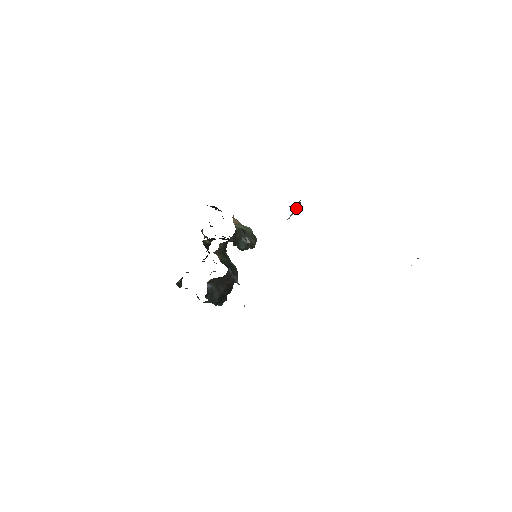
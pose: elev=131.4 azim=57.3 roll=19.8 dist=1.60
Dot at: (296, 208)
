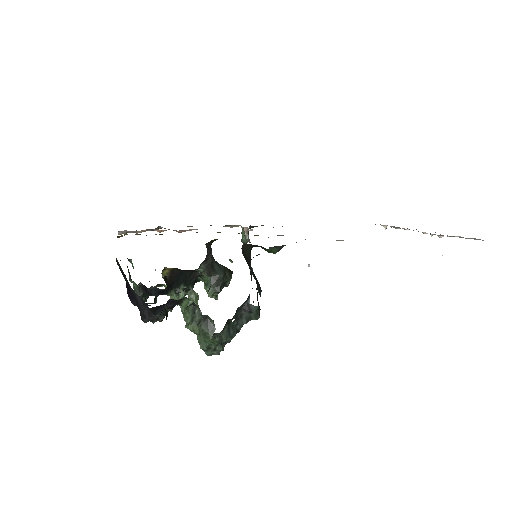
Dot at: (248, 238)
